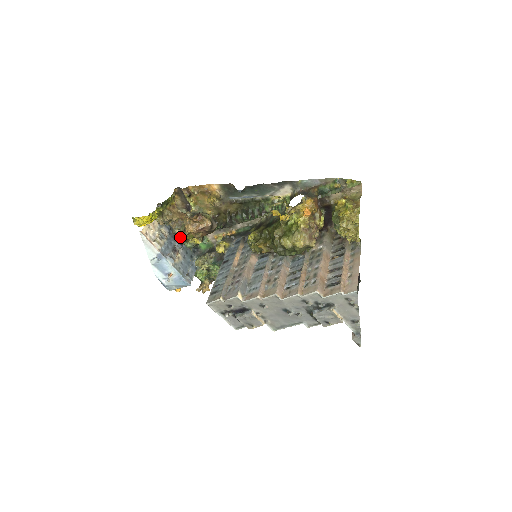
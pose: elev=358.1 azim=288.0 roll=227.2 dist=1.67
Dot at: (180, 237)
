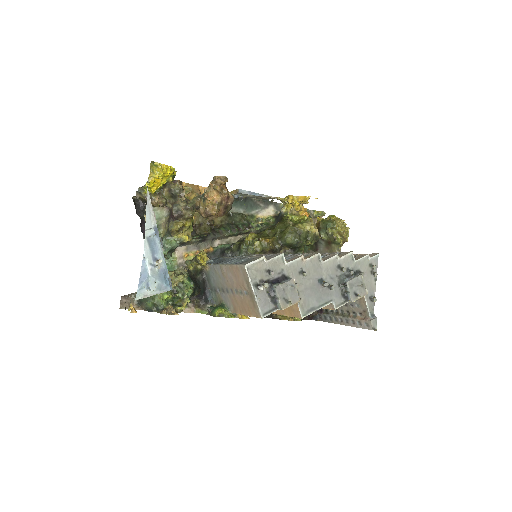
Dot at: (175, 222)
